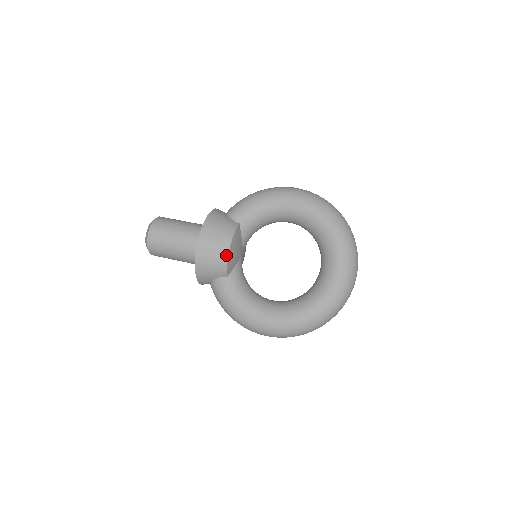
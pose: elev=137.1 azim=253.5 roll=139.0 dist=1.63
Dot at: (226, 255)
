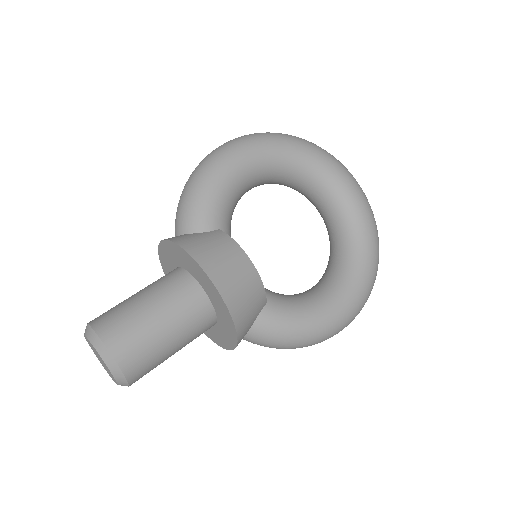
Dot at: (256, 275)
